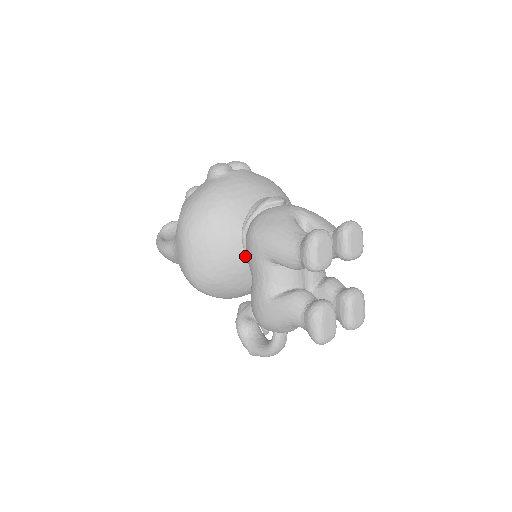
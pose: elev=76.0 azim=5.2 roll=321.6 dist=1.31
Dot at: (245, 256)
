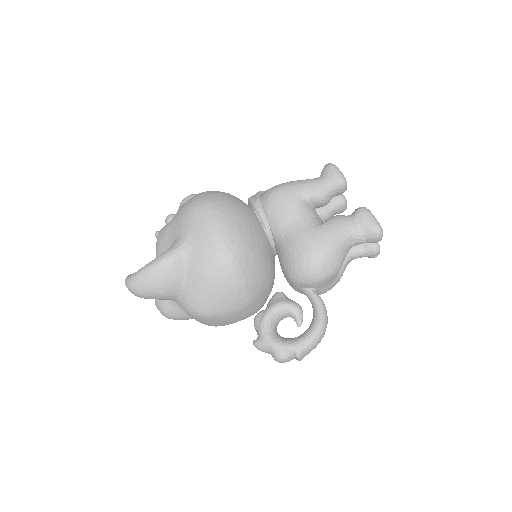
Dot at: (263, 229)
